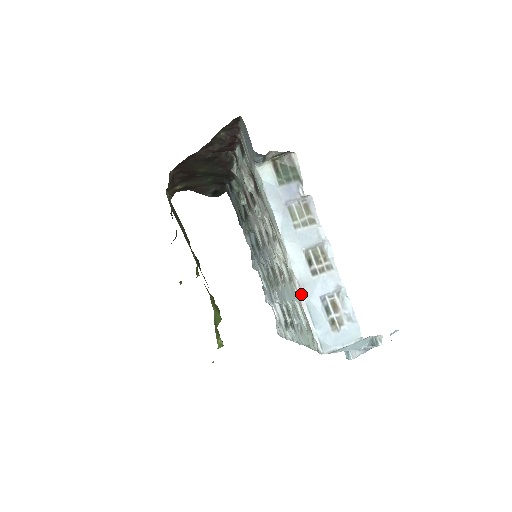
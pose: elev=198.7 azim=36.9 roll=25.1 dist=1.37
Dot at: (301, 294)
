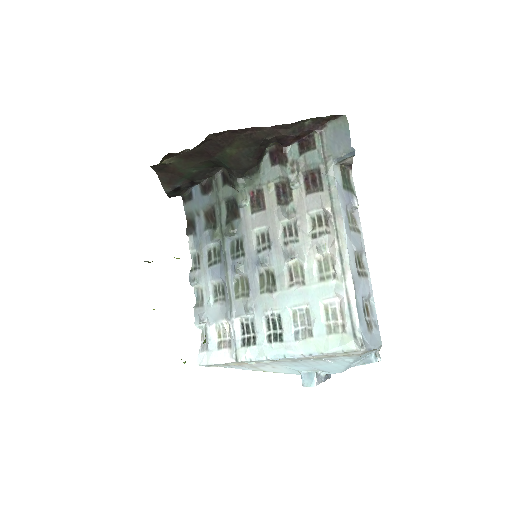
Dot at: (352, 288)
